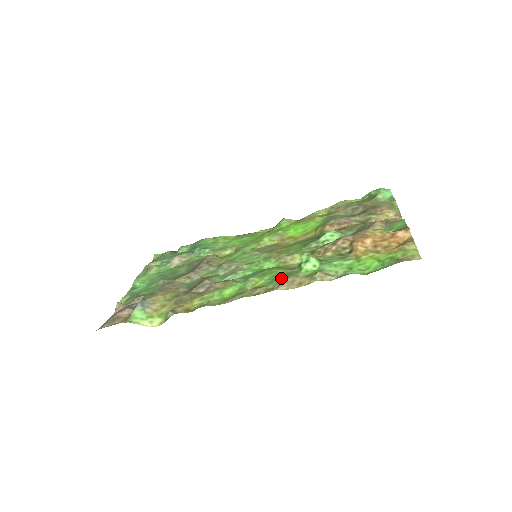
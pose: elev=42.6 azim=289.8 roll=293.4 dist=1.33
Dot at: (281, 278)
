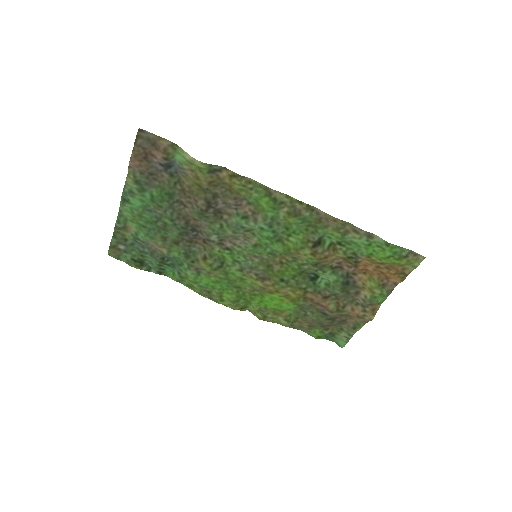
Dot at: (314, 221)
